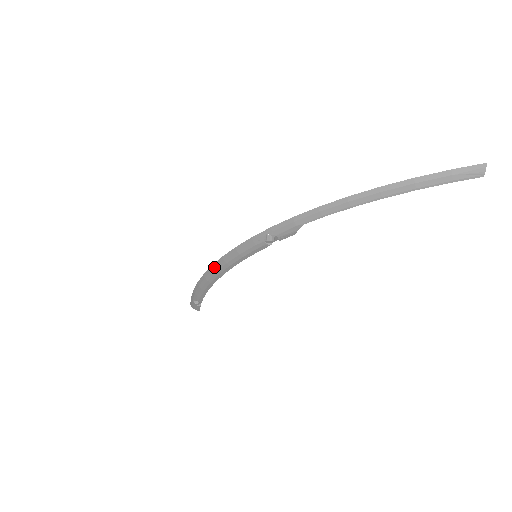
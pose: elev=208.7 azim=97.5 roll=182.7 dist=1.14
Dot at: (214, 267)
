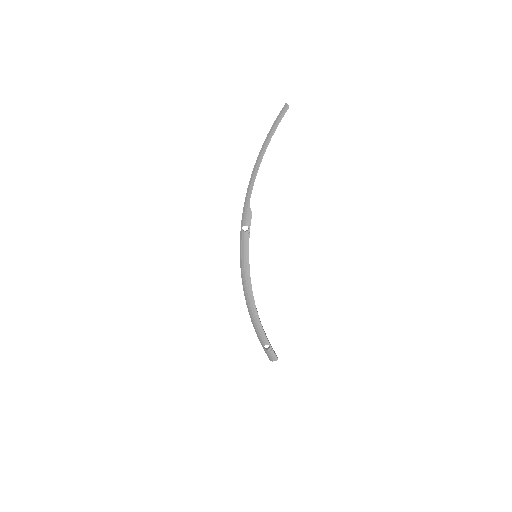
Dot at: (244, 288)
